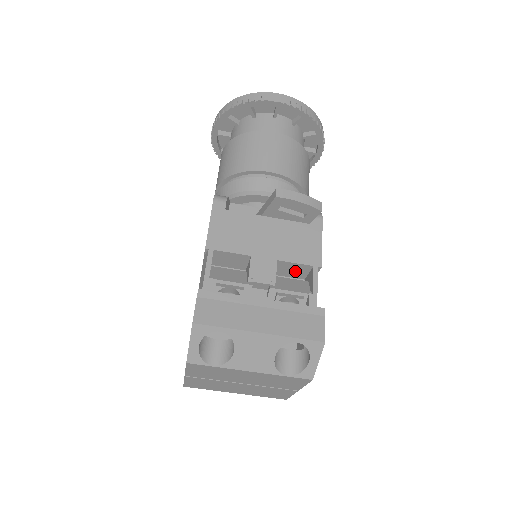
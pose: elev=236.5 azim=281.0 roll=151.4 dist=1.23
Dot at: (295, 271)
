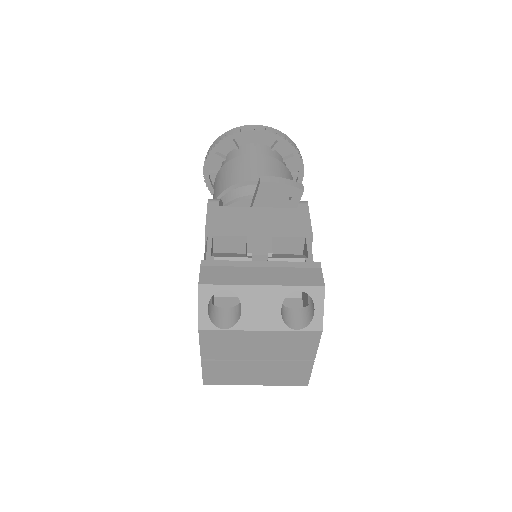
Dot at: (291, 248)
